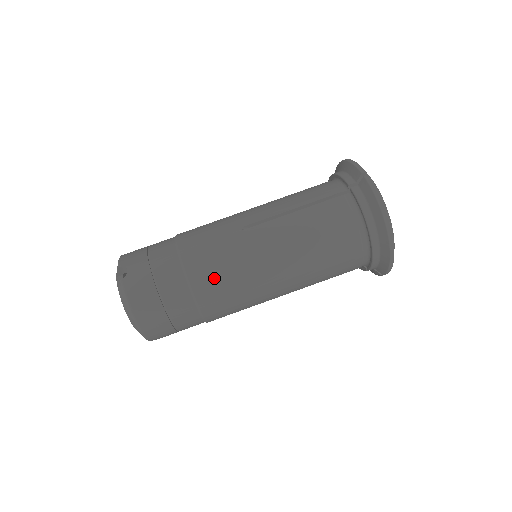
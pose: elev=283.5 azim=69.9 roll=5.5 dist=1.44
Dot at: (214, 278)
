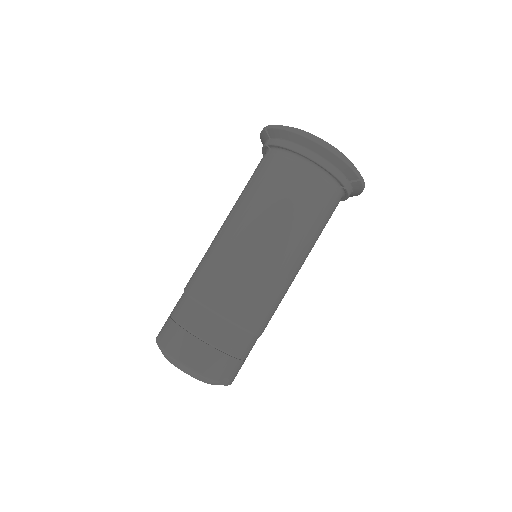
Dot at: (217, 285)
